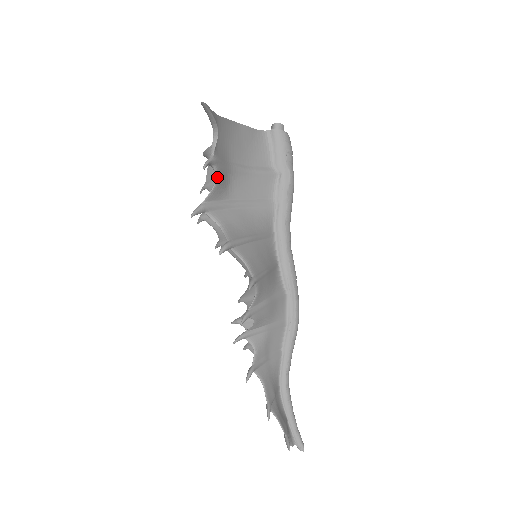
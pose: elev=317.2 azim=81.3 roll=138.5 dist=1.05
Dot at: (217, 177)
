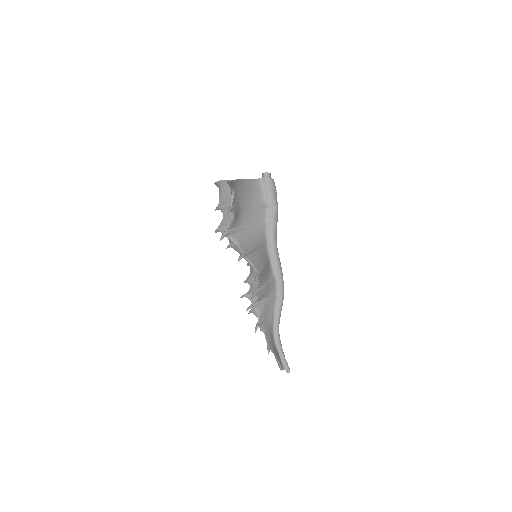
Dot at: (234, 216)
